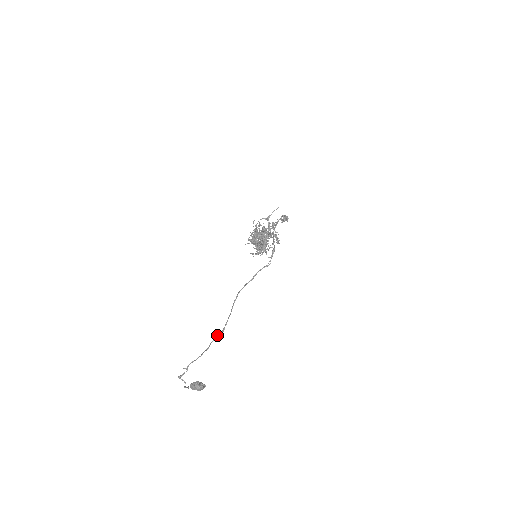
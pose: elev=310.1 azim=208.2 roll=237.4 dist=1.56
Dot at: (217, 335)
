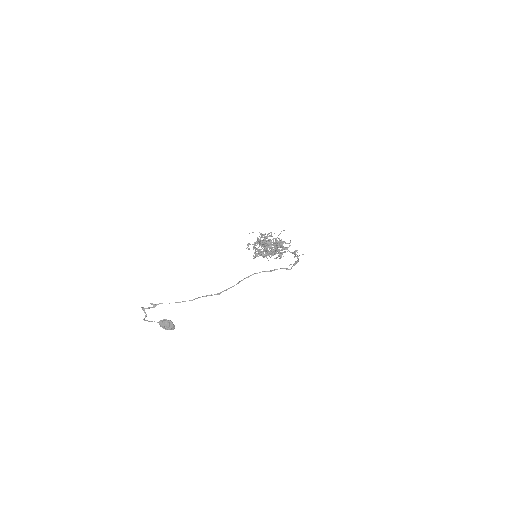
Dot at: occluded
